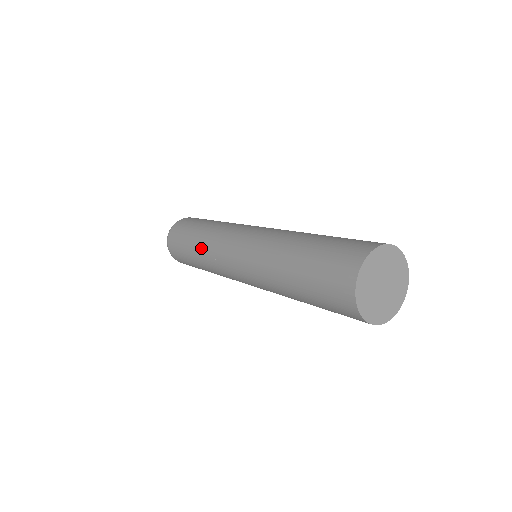
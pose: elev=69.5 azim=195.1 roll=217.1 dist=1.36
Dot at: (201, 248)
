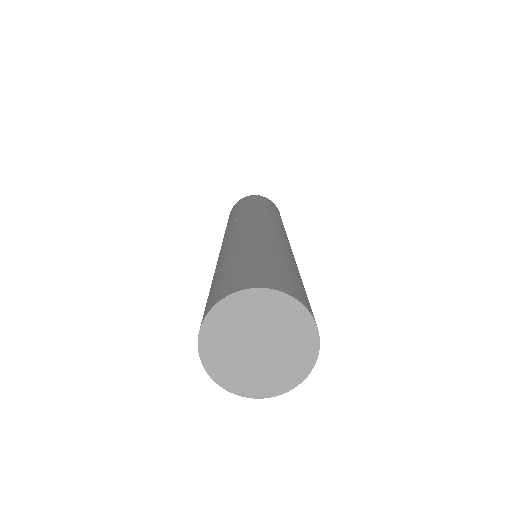
Dot at: occluded
